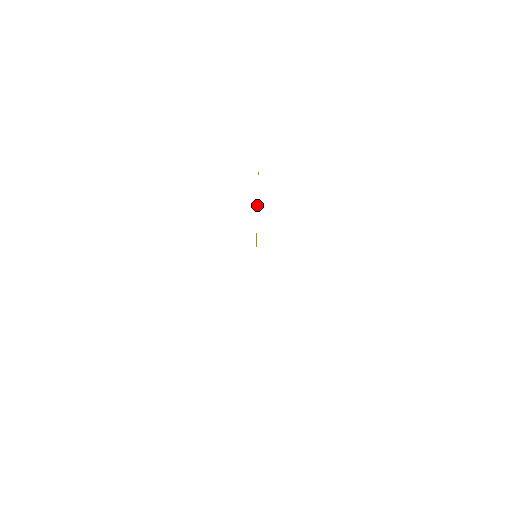
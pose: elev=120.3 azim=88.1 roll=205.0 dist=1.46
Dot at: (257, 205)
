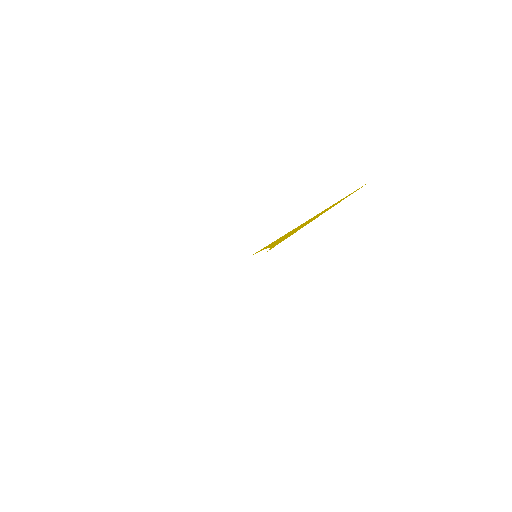
Dot at: (308, 221)
